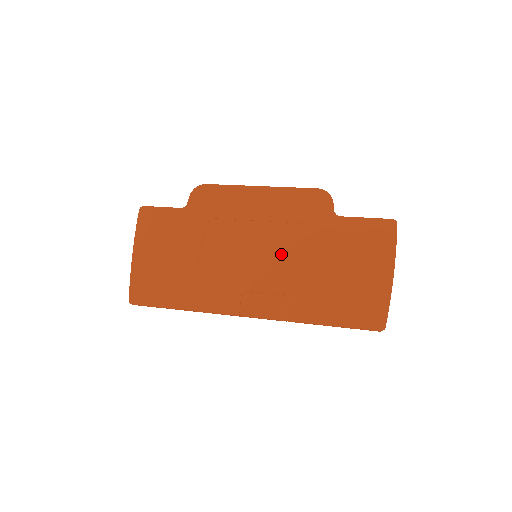
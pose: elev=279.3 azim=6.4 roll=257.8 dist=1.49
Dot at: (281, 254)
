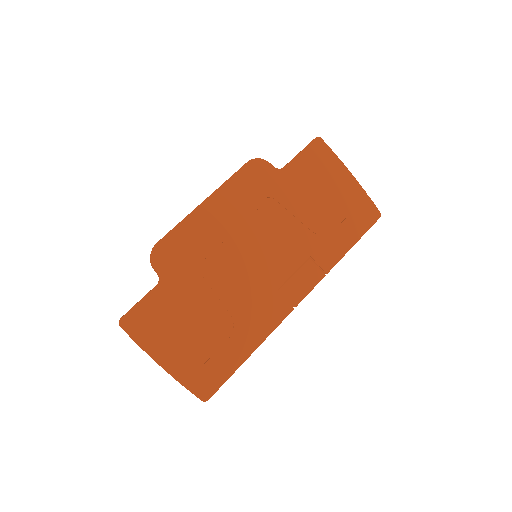
Dot at: (274, 235)
